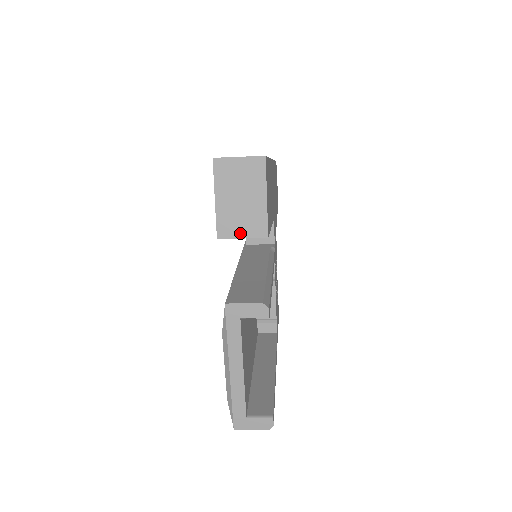
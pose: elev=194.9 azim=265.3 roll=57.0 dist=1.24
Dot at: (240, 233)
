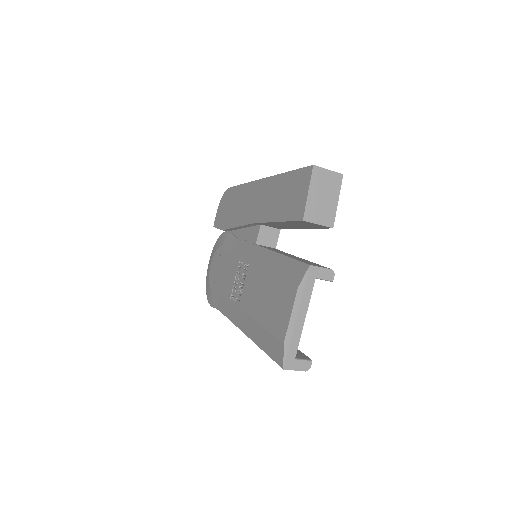
Dot at: (318, 220)
